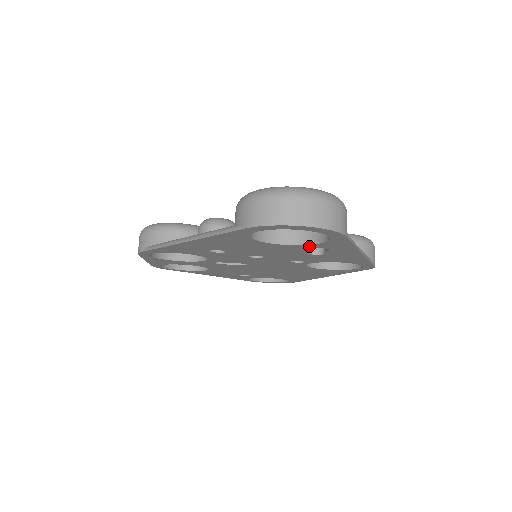
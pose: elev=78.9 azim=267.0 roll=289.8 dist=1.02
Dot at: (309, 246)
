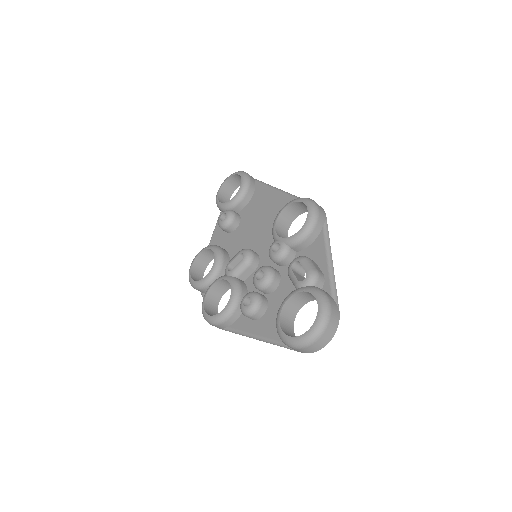
Dot at: occluded
